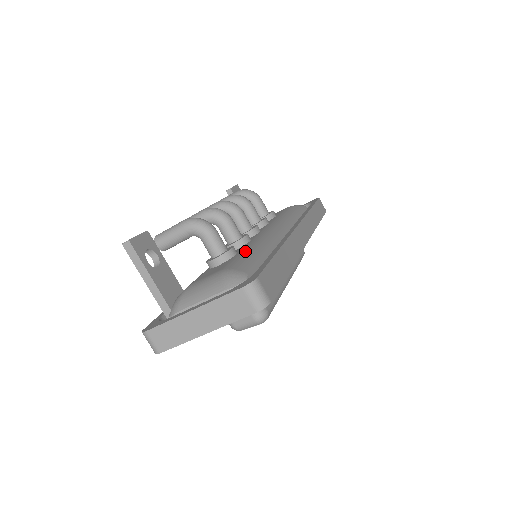
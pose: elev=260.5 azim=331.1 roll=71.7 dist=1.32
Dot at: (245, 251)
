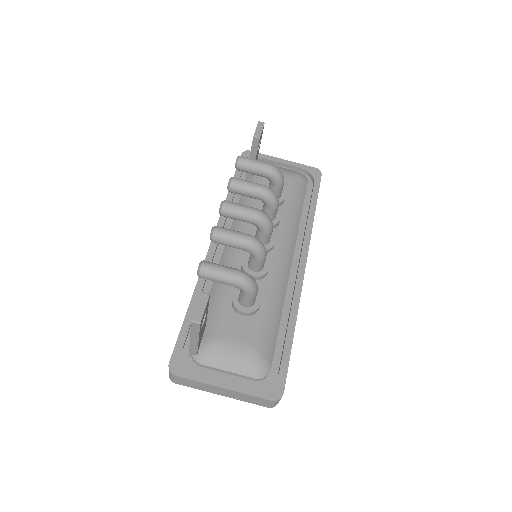
Dot at: (268, 309)
